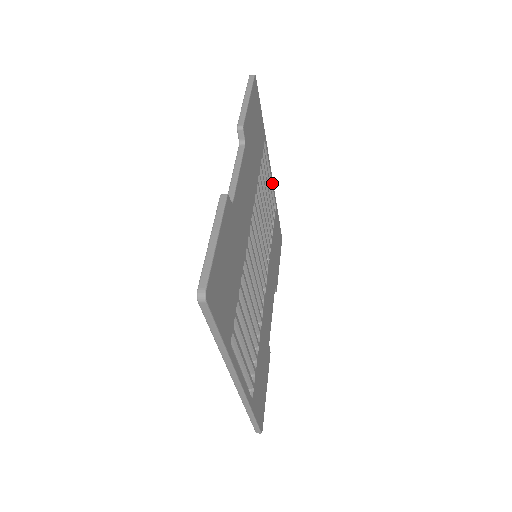
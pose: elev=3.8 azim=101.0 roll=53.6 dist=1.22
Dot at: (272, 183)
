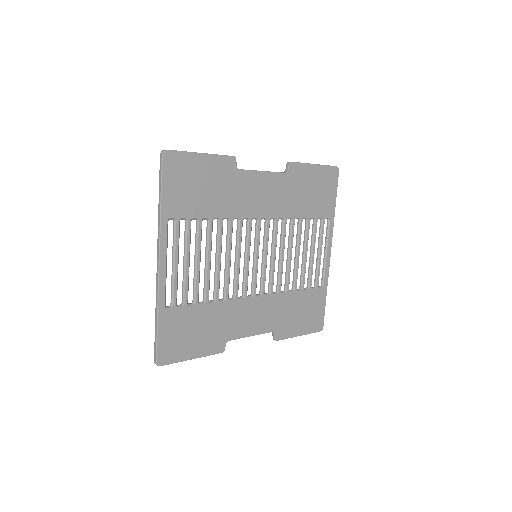
Dot at: (327, 262)
